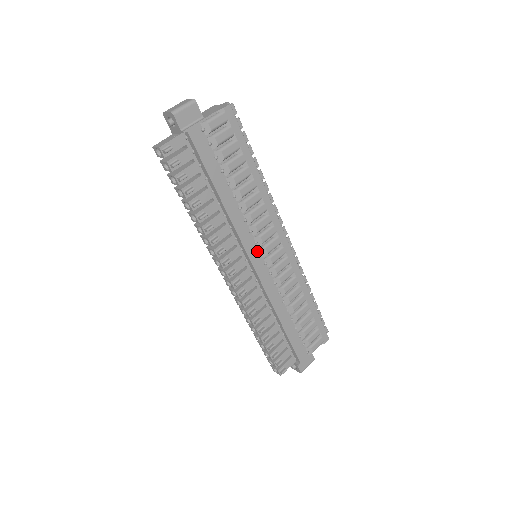
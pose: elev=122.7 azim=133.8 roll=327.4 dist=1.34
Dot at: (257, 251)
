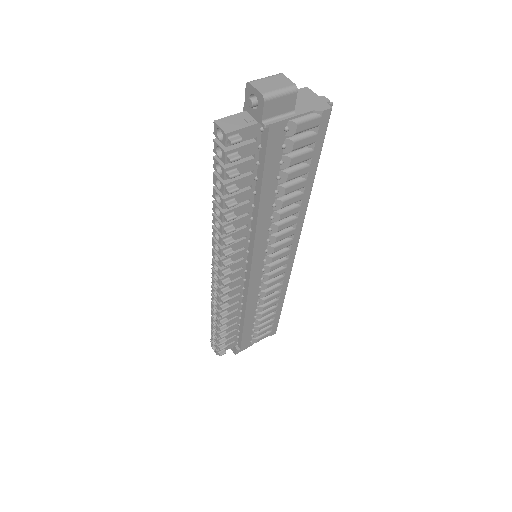
Dot at: (262, 258)
